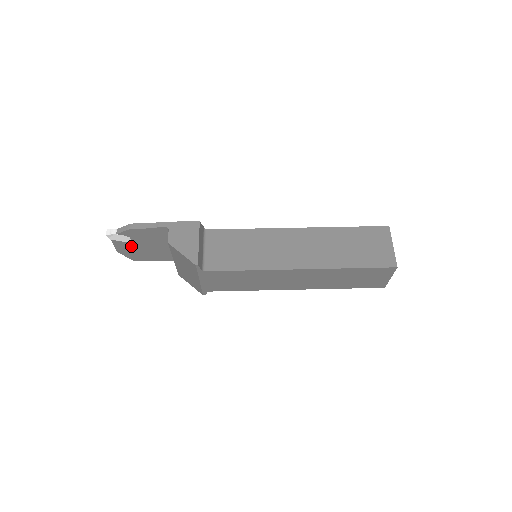
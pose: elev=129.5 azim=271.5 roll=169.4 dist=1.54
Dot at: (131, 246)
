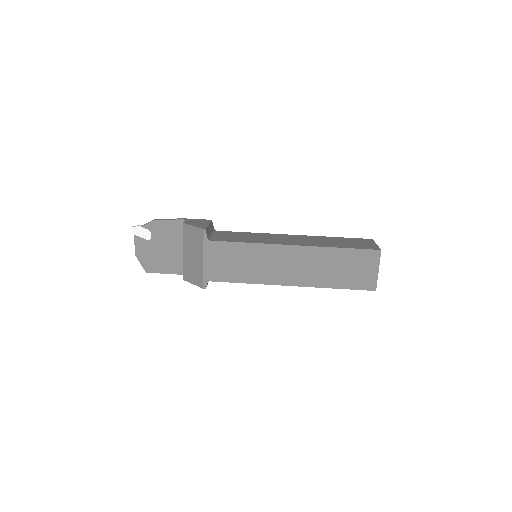
Dot at: (149, 247)
